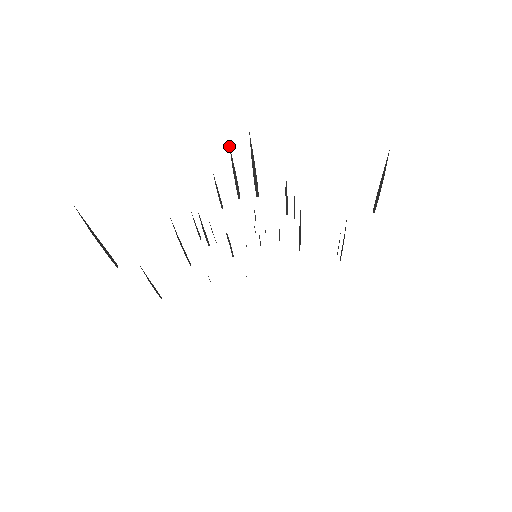
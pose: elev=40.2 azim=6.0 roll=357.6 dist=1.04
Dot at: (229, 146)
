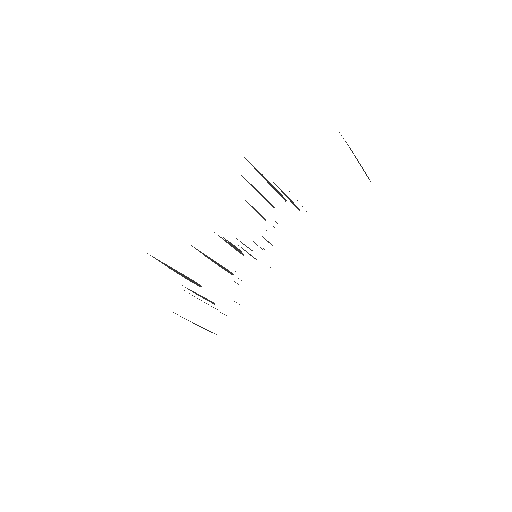
Dot at: occluded
